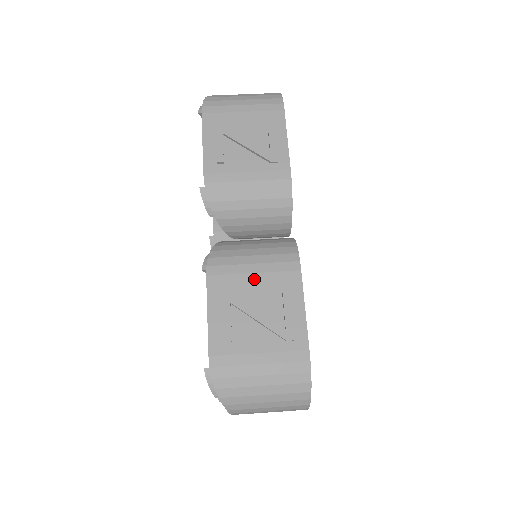
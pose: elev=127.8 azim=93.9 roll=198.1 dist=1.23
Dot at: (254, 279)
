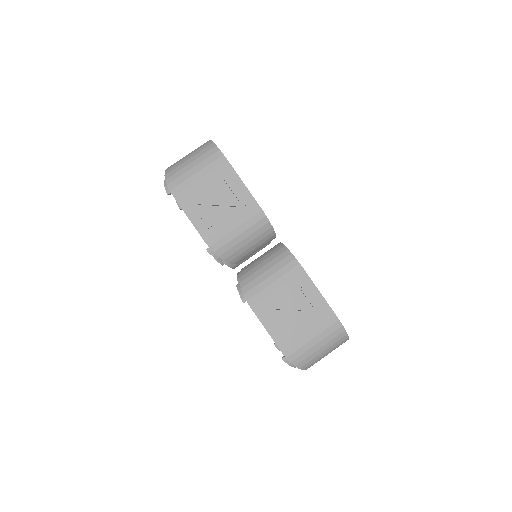
Dot at: (280, 292)
